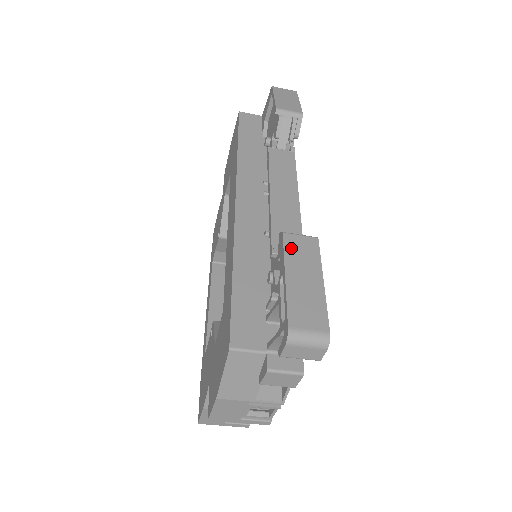
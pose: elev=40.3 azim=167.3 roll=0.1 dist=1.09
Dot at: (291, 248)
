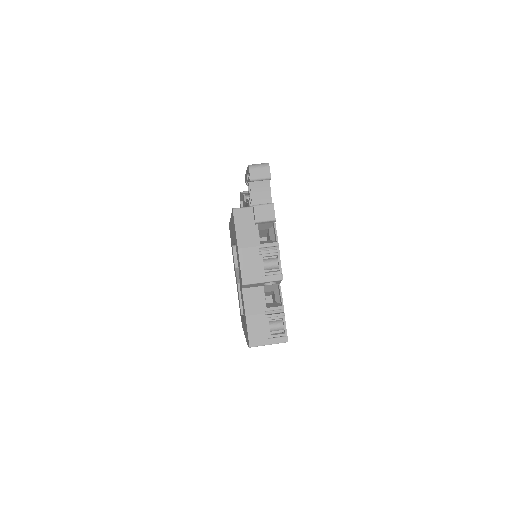
Dot at: occluded
